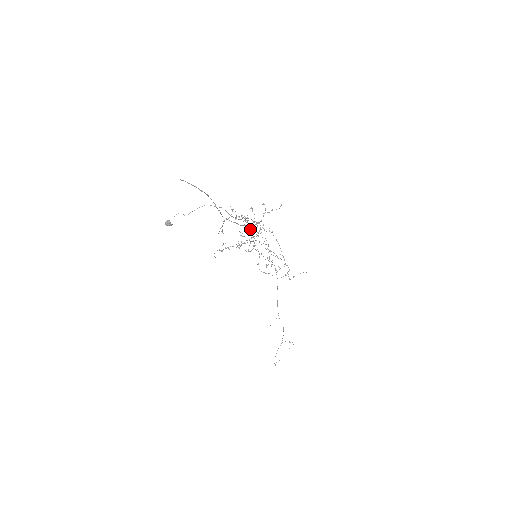
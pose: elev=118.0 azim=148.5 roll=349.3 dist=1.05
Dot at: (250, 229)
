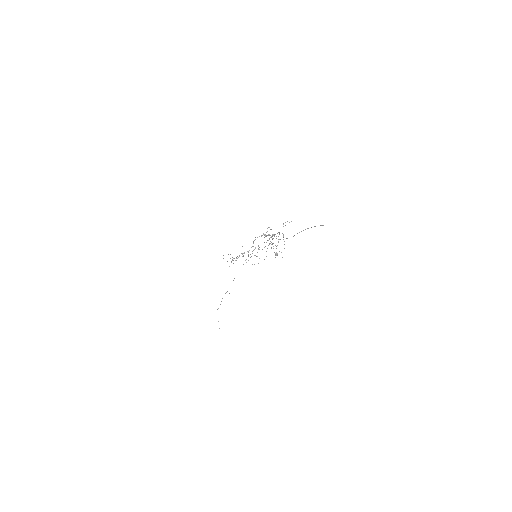
Dot at: occluded
